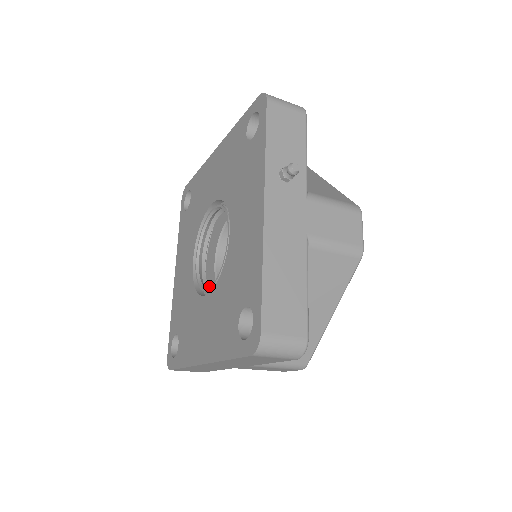
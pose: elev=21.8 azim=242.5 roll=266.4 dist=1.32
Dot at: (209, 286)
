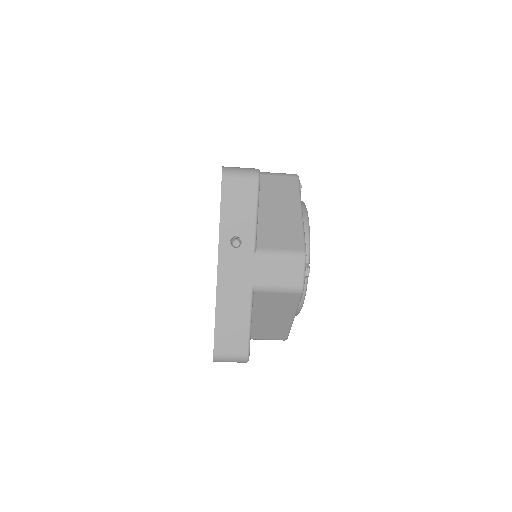
Dot at: occluded
